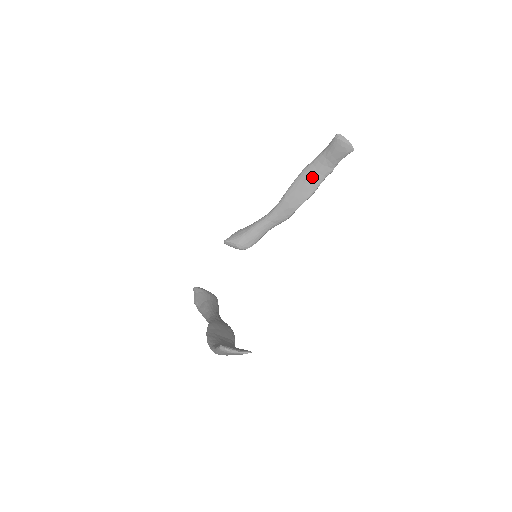
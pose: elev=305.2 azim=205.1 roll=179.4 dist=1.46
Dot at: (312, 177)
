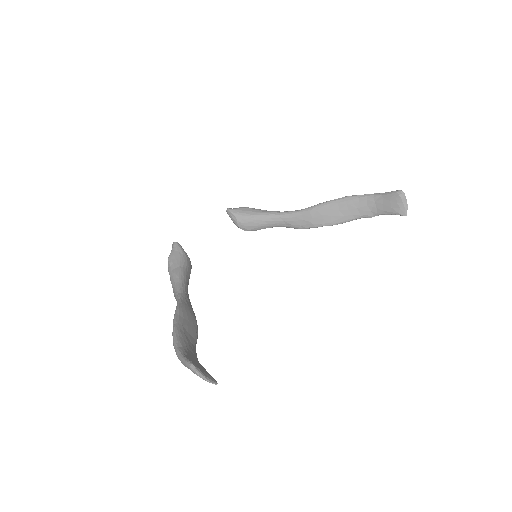
Dot at: (350, 209)
